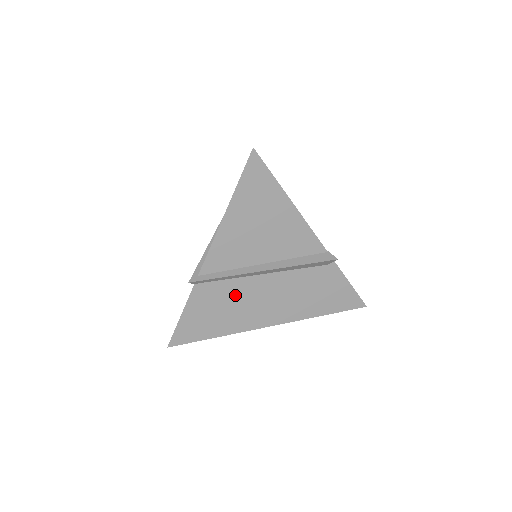
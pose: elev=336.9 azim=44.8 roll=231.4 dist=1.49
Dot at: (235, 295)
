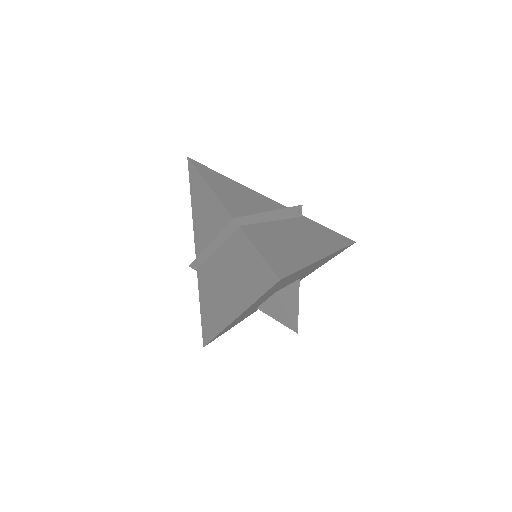
Dot at: (276, 234)
